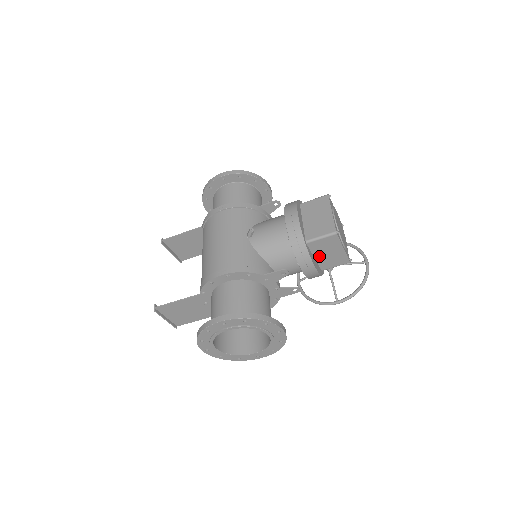
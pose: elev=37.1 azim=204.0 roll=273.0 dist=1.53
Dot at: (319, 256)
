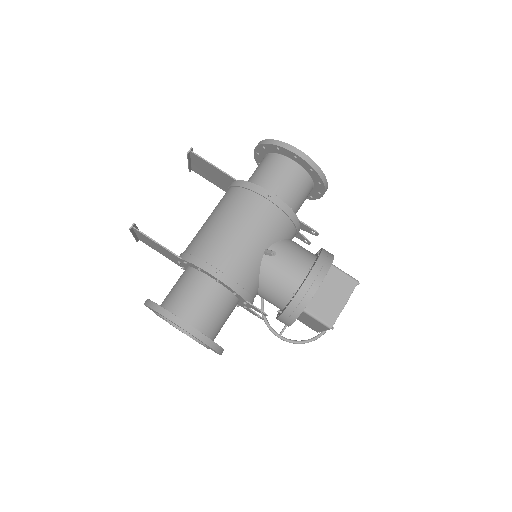
Dot at: (301, 316)
